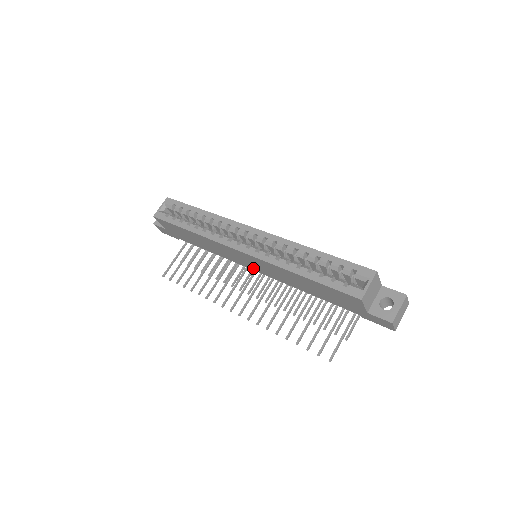
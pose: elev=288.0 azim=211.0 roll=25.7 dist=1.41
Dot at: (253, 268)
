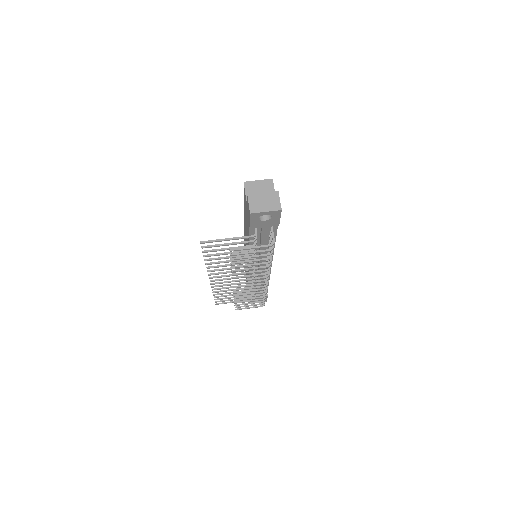
Dot at: occluded
